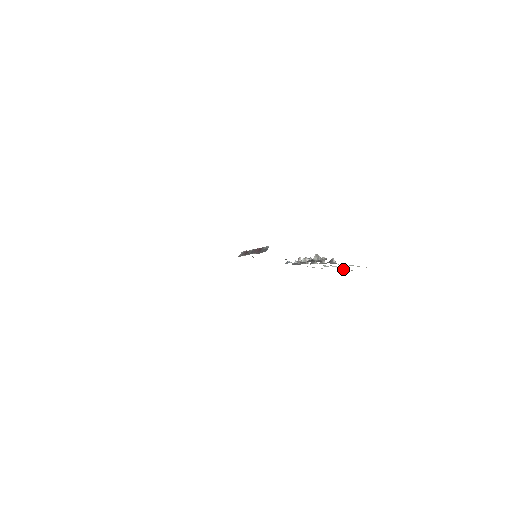
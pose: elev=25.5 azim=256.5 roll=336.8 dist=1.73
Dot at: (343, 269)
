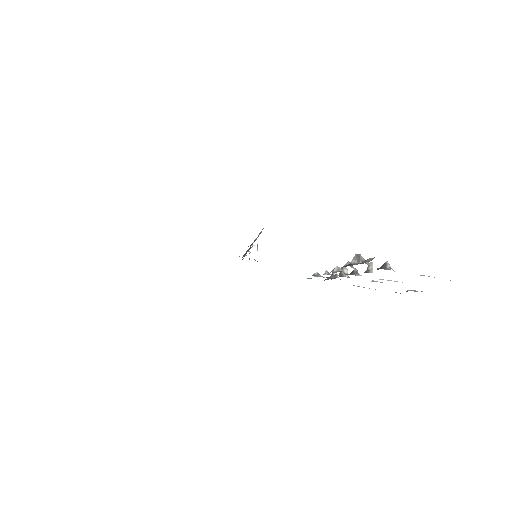
Dot at: occluded
